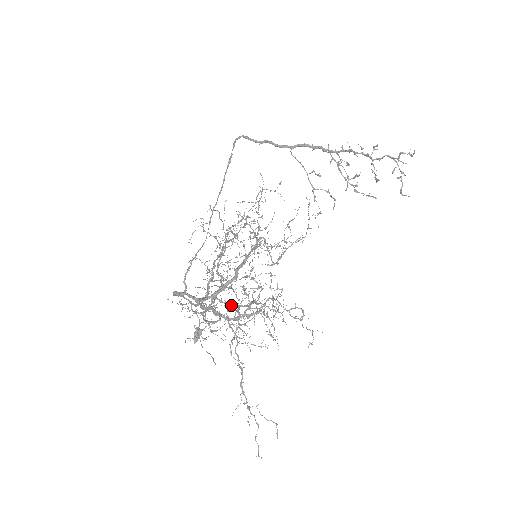
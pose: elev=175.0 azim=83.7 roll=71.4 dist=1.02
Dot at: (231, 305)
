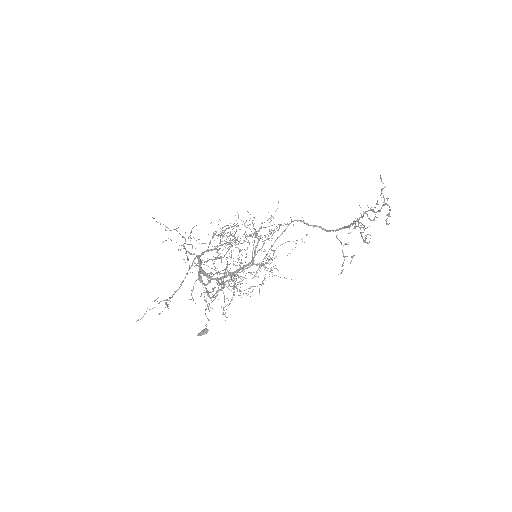
Dot at: (222, 283)
